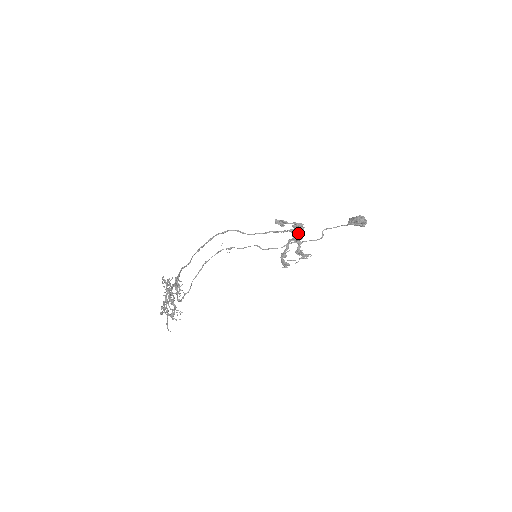
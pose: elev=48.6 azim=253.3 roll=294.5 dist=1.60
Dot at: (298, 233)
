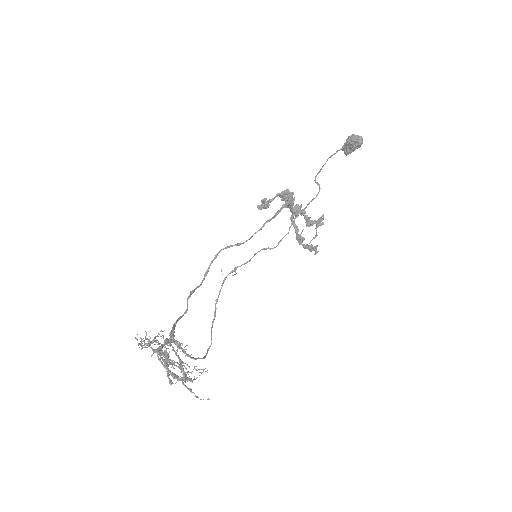
Dot at: (290, 202)
